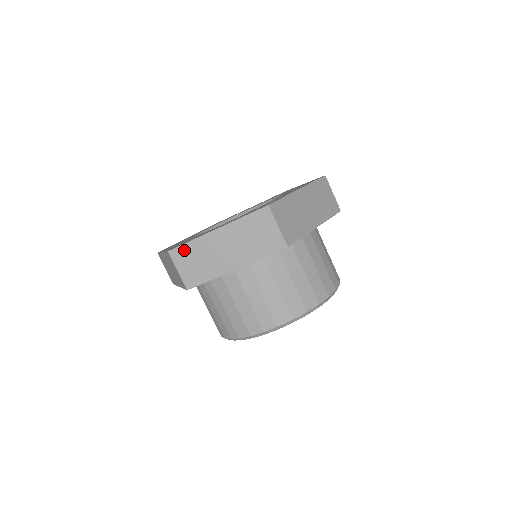
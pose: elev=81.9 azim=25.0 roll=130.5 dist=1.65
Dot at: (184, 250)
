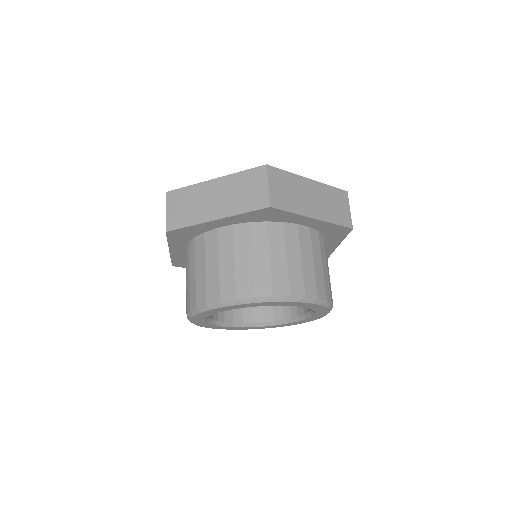
Dot at: (179, 193)
